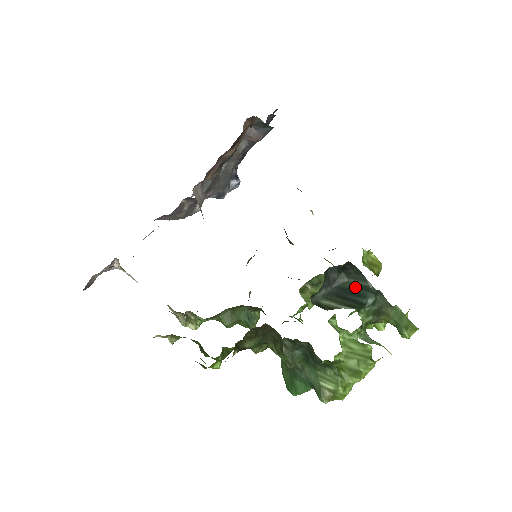
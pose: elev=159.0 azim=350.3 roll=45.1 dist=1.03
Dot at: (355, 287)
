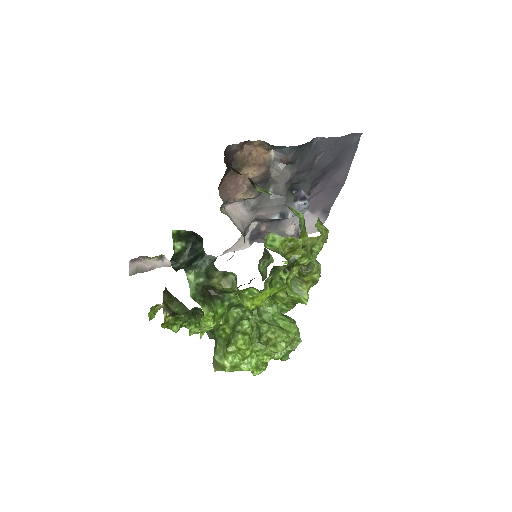
Dot at: (200, 254)
